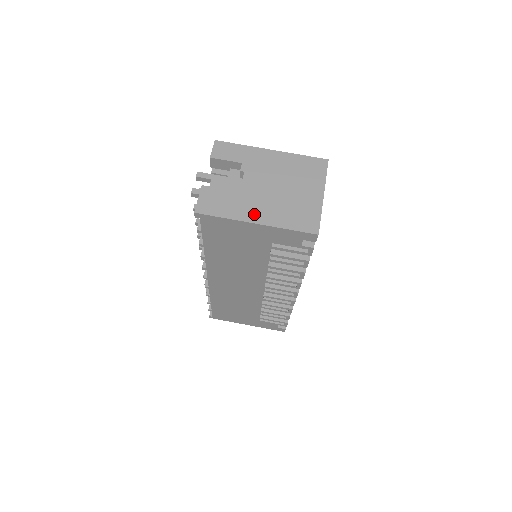
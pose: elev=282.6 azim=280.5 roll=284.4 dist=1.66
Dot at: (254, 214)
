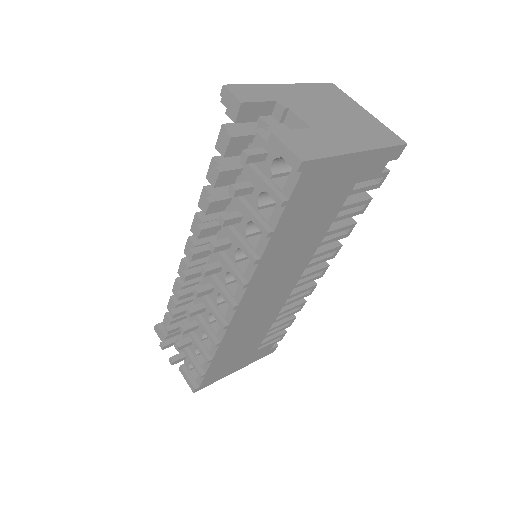
Dot at: (348, 144)
